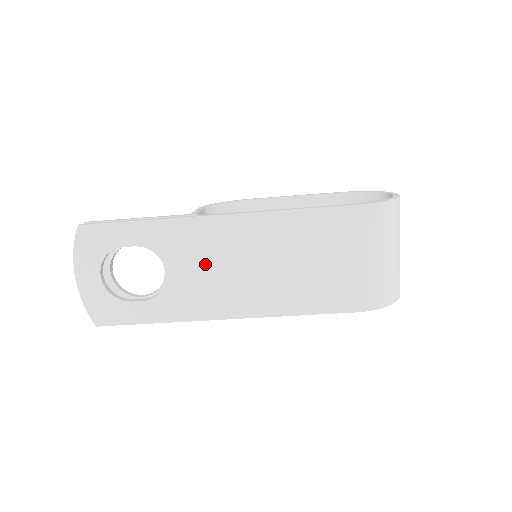
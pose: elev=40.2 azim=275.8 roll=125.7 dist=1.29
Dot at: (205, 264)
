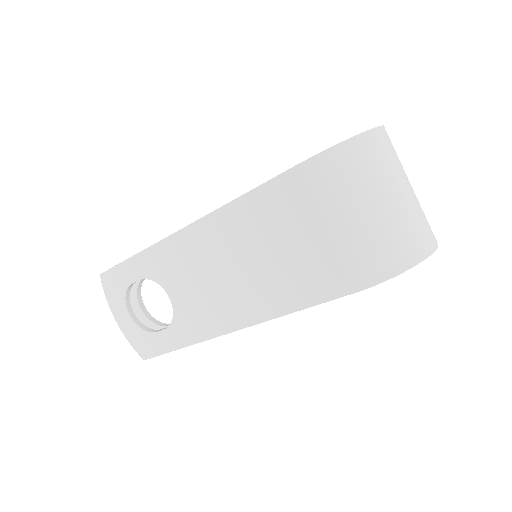
Dot at: (193, 280)
